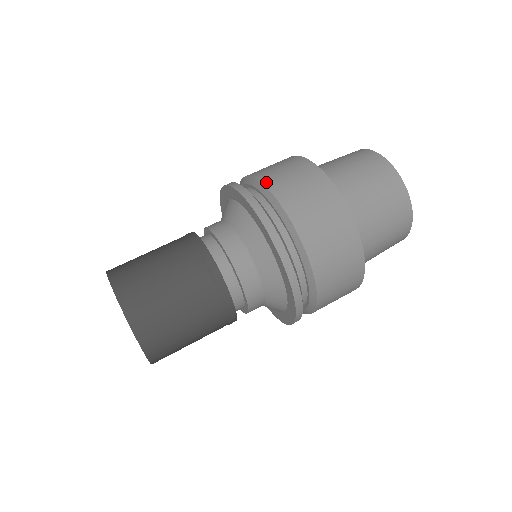
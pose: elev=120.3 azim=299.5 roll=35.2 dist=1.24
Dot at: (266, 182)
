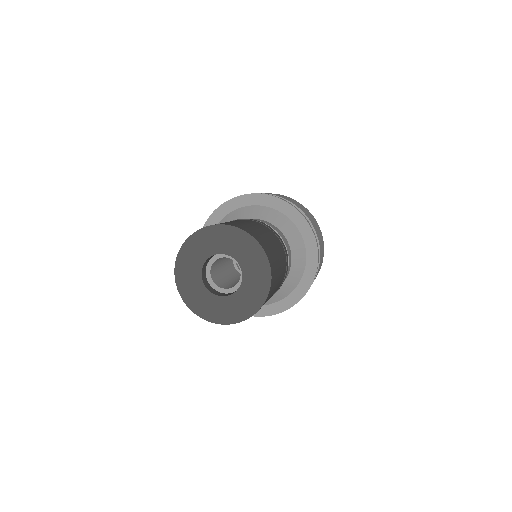
Dot at: (262, 193)
